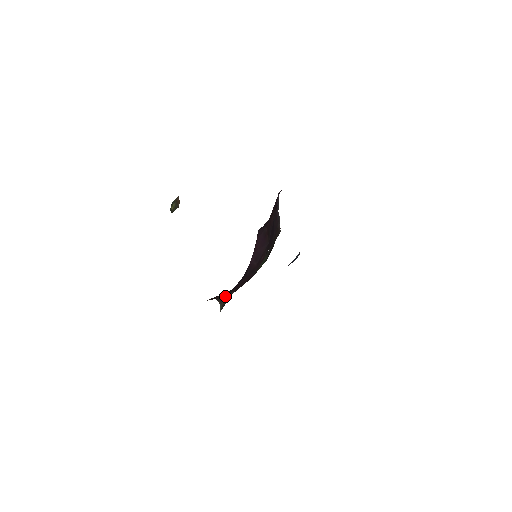
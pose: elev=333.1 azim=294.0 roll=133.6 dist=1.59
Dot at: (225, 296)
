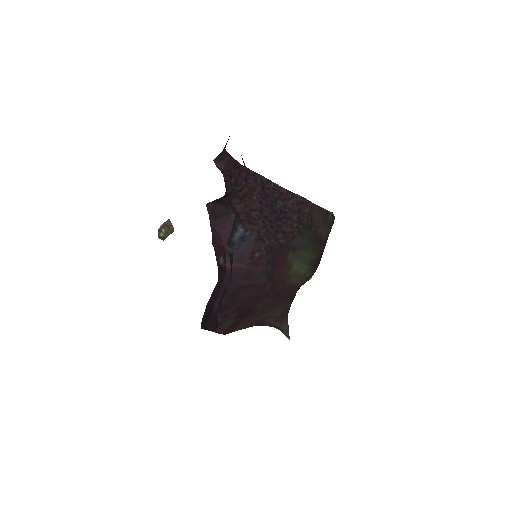
Dot at: (269, 319)
